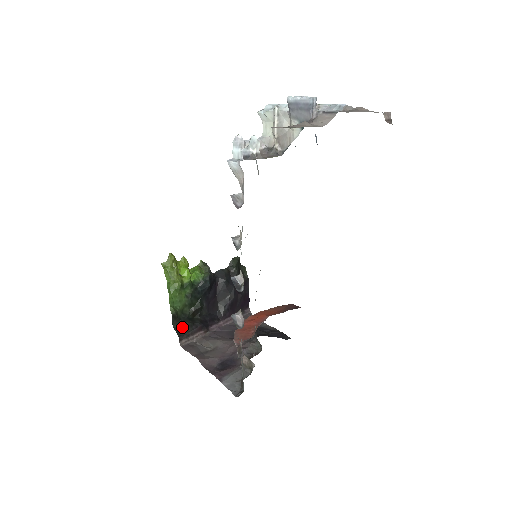
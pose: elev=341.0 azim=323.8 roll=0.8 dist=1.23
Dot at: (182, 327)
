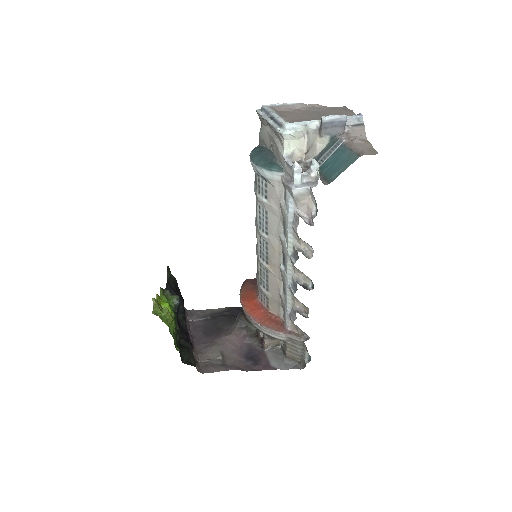
Dot at: (186, 358)
